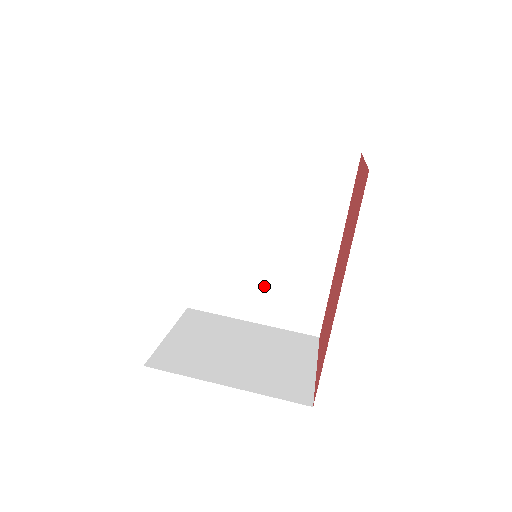
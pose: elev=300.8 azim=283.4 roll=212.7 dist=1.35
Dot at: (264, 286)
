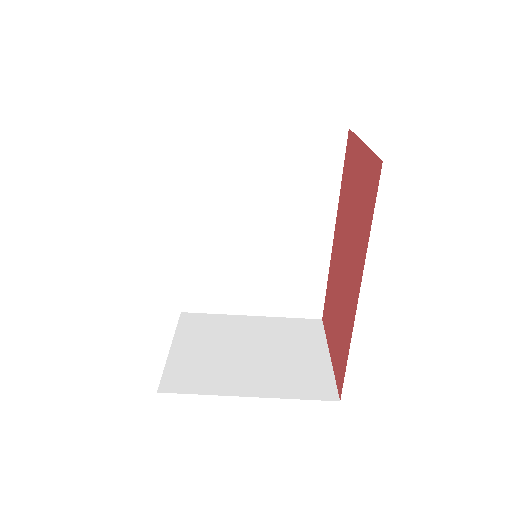
Dot at: (260, 278)
